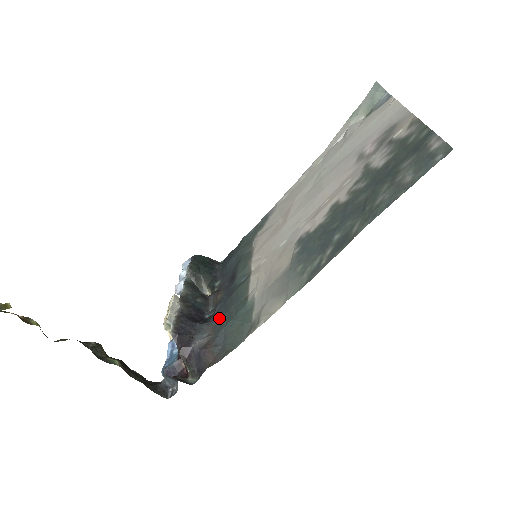
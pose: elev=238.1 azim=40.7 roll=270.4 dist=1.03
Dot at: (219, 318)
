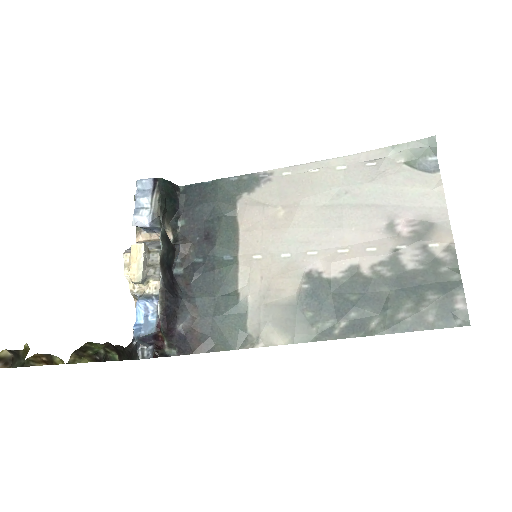
Dot at: (202, 298)
